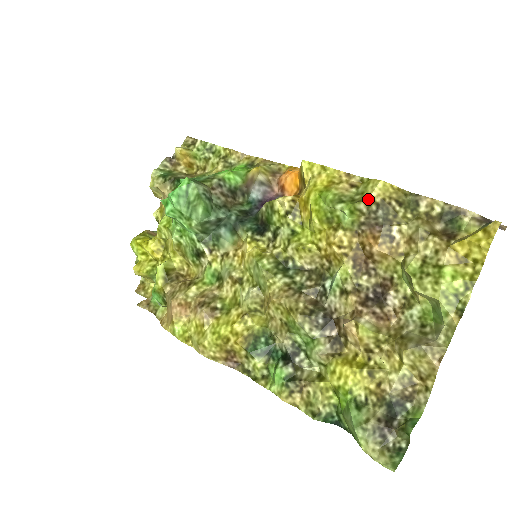
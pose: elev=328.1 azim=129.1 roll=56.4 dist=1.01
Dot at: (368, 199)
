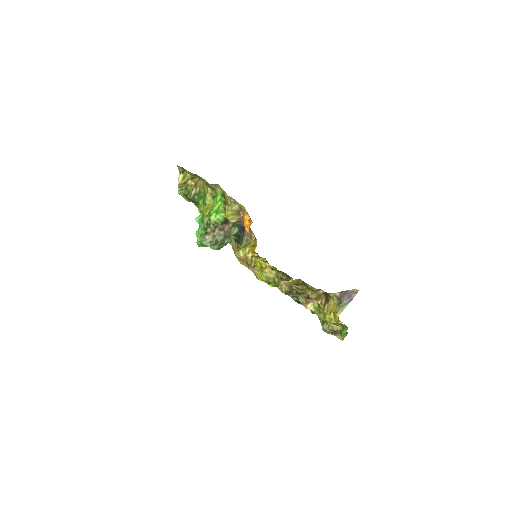
Dot at: (280, 285)
